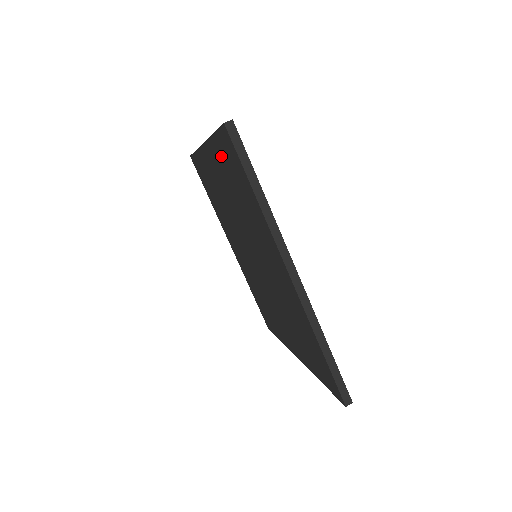
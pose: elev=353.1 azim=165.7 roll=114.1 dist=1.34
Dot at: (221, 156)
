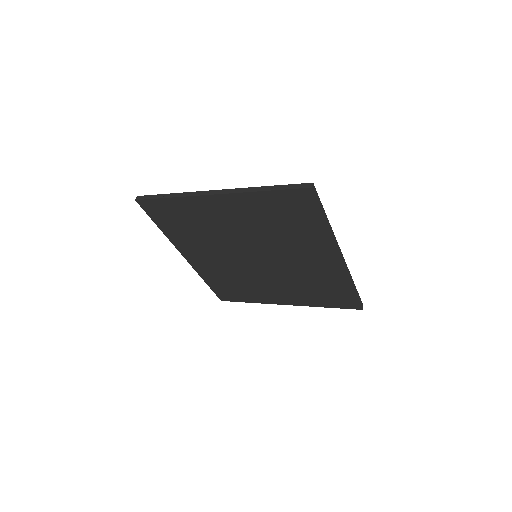
Dot at: (267, 203)
